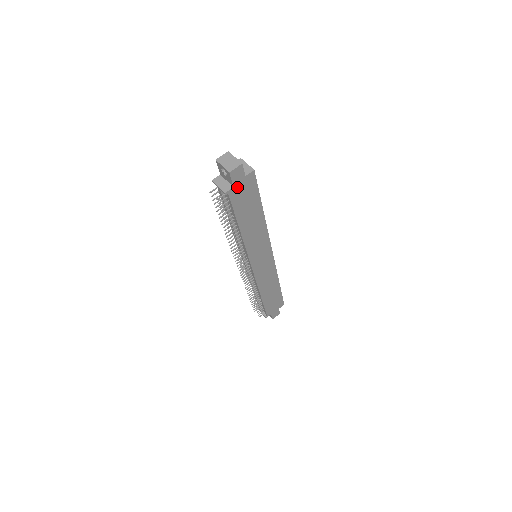
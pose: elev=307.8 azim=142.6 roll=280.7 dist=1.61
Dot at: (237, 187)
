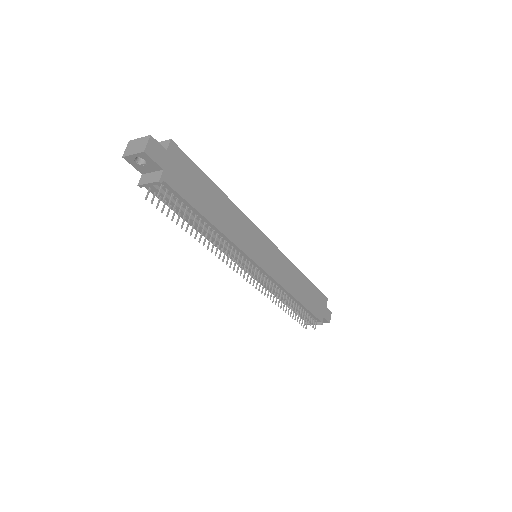
Dot at: (167, 169)
